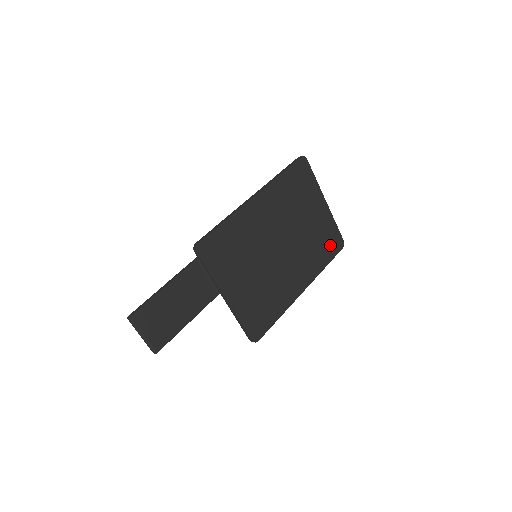
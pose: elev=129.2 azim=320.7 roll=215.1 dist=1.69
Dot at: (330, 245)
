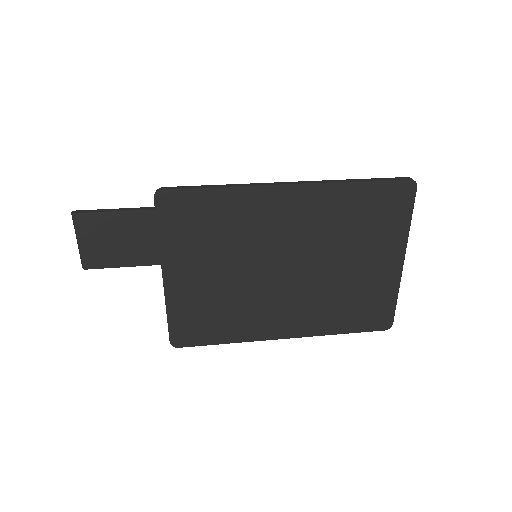
Dot at: (367, 314)
